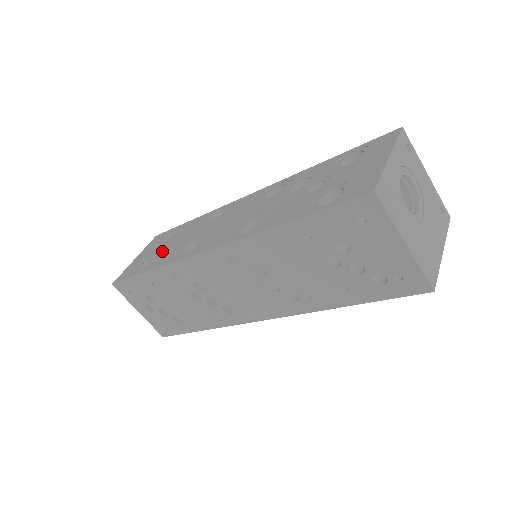
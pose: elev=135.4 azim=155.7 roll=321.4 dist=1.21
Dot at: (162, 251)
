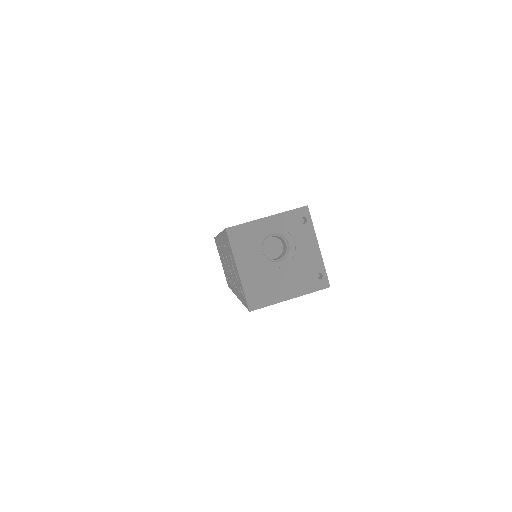
Dot at: occluded
